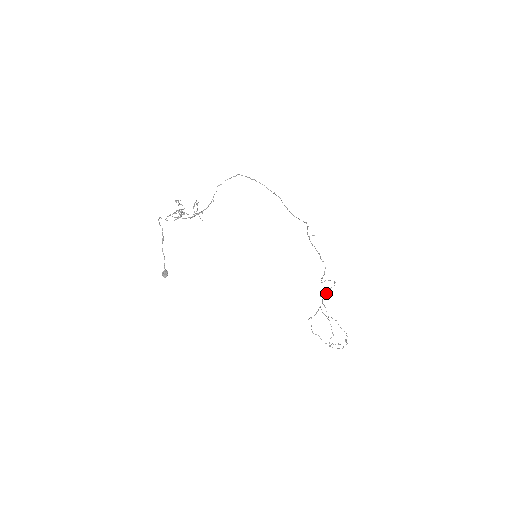
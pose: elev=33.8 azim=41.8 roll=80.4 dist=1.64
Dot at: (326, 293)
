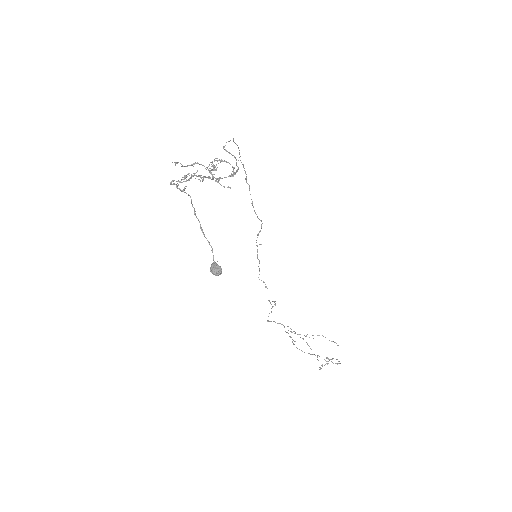
Dot at: (268, 321)
